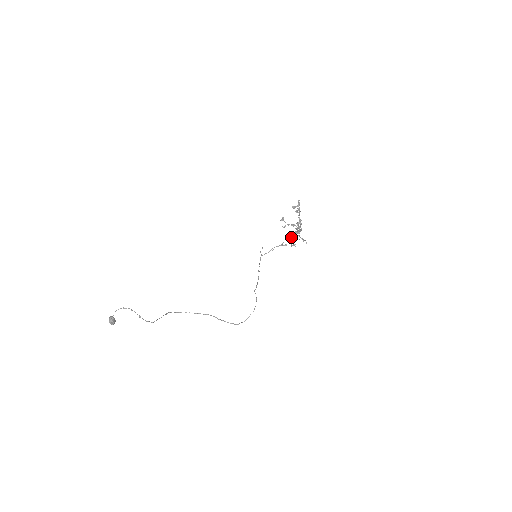
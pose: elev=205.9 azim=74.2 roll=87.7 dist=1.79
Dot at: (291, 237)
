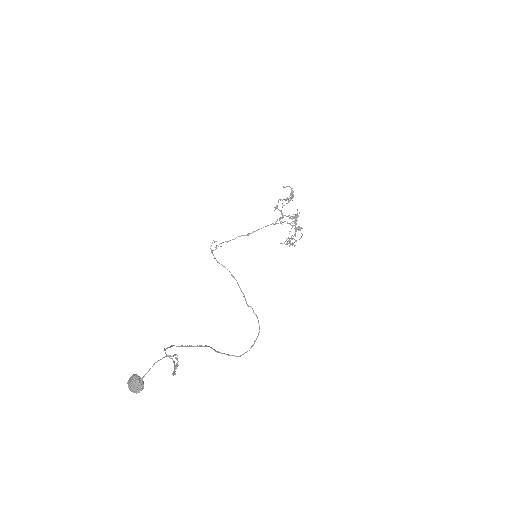
Dot at: (254, 231)
